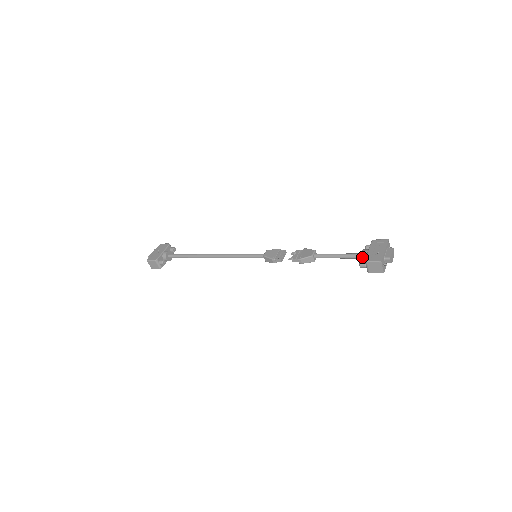
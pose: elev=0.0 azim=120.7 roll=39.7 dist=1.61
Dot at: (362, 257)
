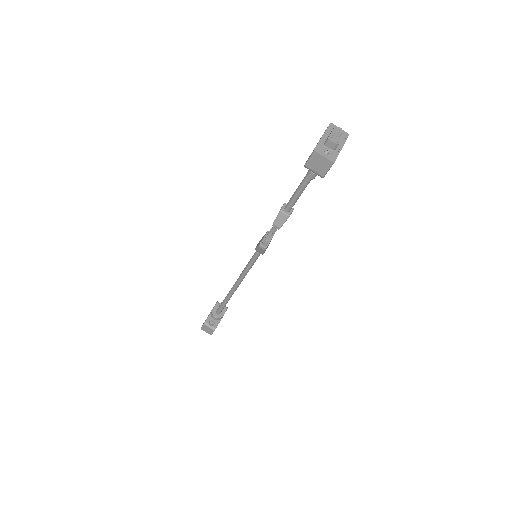
Dot at: occluded
